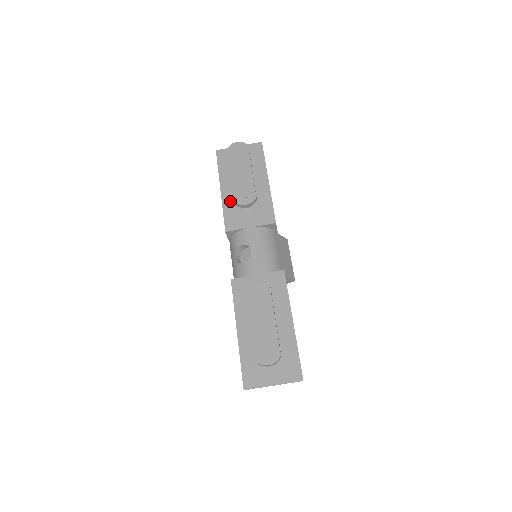
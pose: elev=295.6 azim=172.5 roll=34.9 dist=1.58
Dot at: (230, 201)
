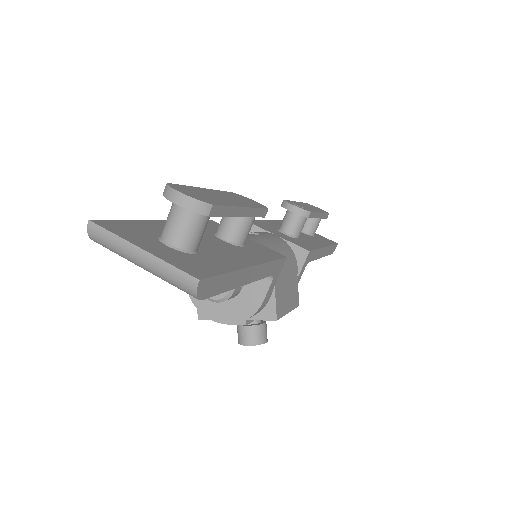
Dot at: (271, 224)
